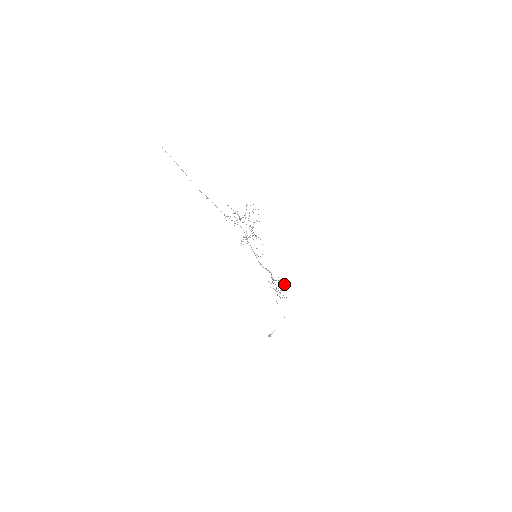
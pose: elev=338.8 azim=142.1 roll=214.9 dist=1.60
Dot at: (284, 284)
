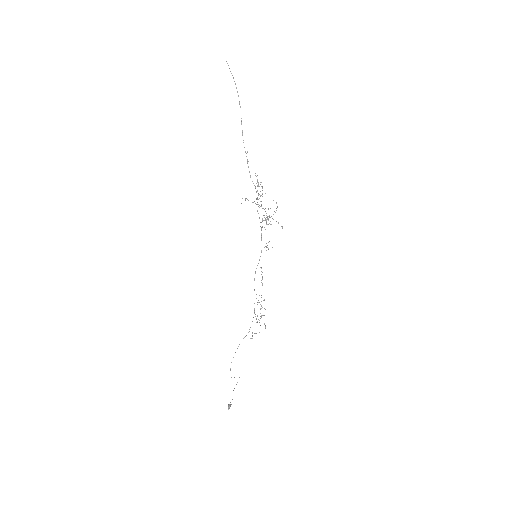
Dot at: (265, 309)
